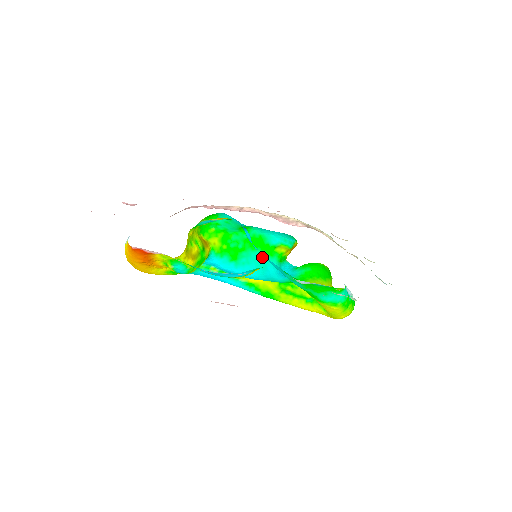
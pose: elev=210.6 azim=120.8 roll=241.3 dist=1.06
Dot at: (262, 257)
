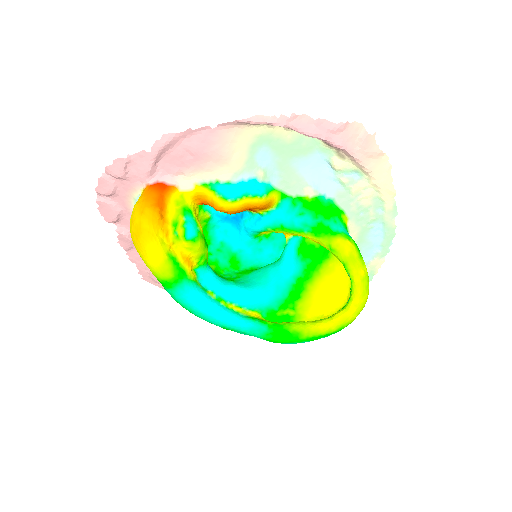
Dot at: (260, 270)
